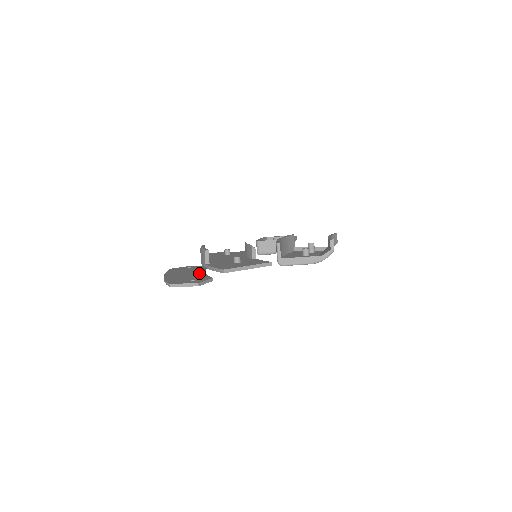
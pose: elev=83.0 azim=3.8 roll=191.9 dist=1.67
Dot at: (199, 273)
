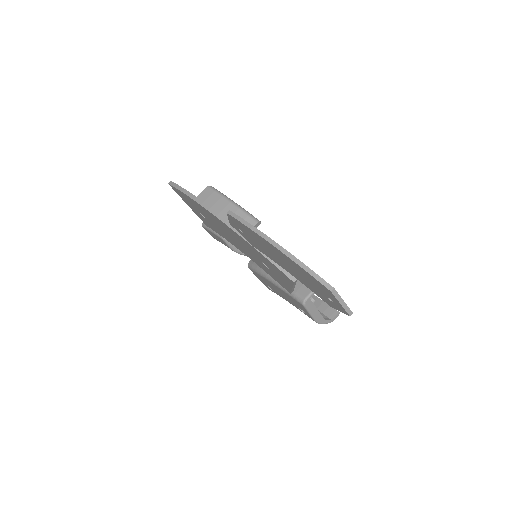
Dot at: occluded
